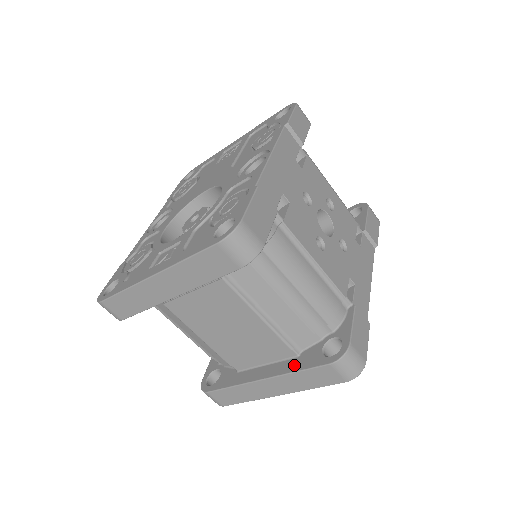
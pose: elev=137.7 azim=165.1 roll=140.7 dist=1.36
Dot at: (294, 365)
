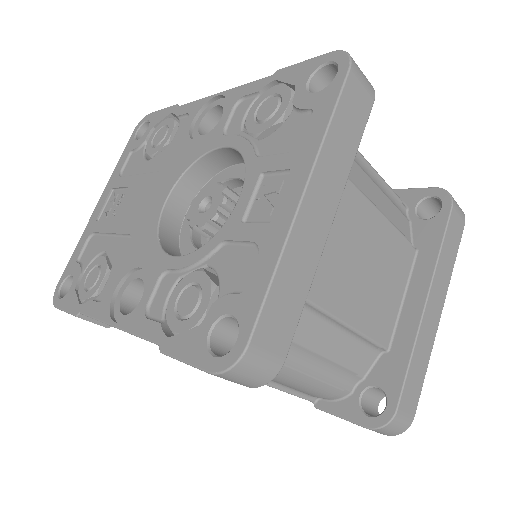
Dot at: (428, 254)
